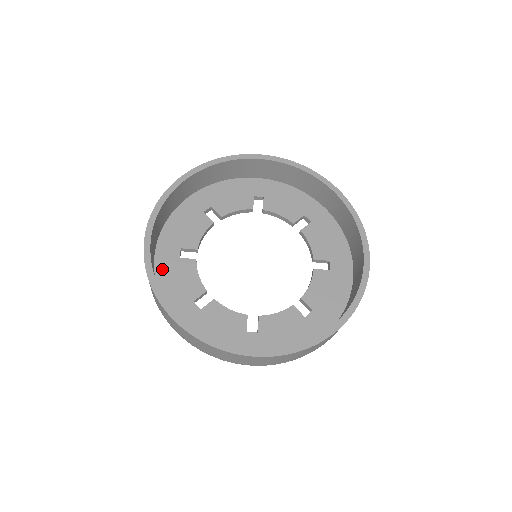
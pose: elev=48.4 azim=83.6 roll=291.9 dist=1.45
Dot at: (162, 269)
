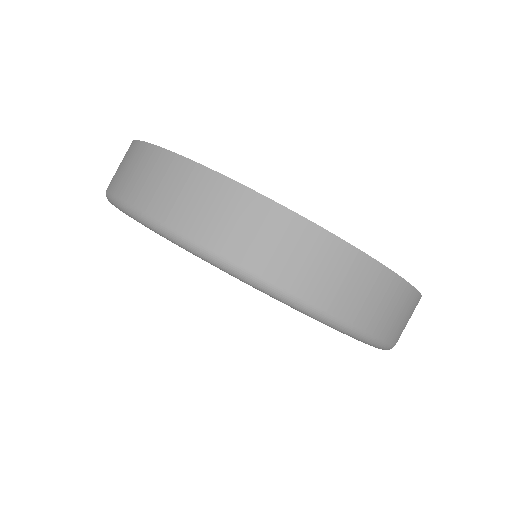
Dot at: occluded
